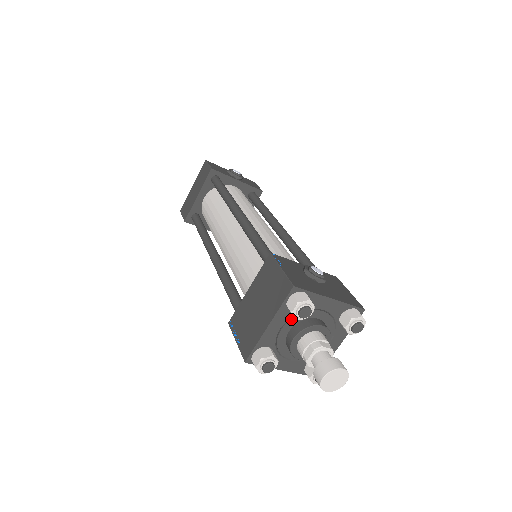
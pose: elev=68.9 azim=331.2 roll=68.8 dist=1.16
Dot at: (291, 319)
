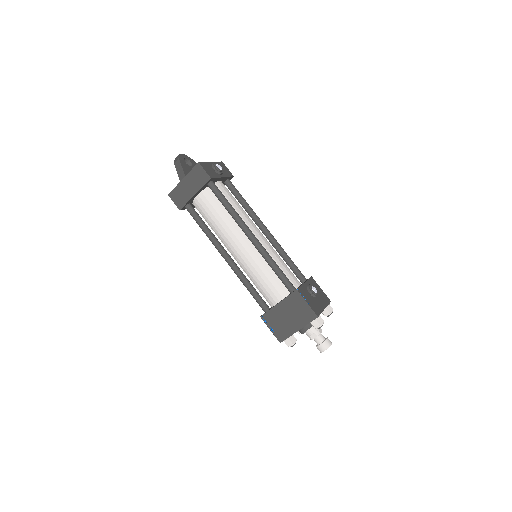
Dot at: occluded
